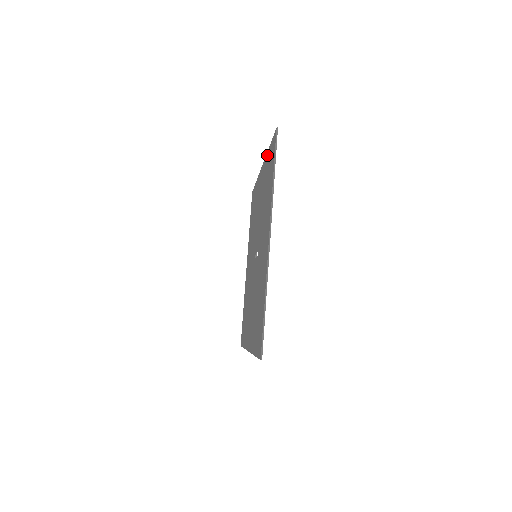
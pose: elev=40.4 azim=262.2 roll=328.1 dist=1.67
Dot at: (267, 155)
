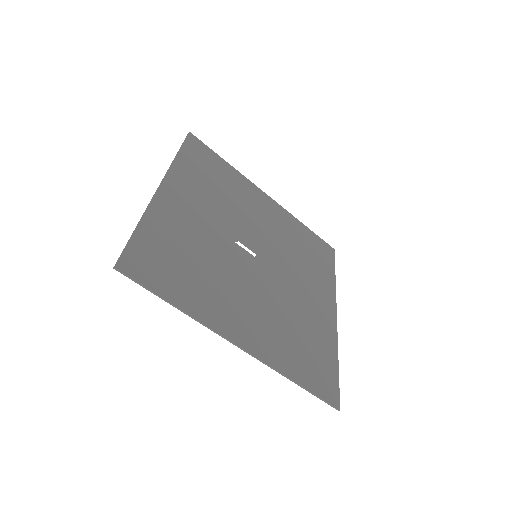
Dot at: (231, 170)
